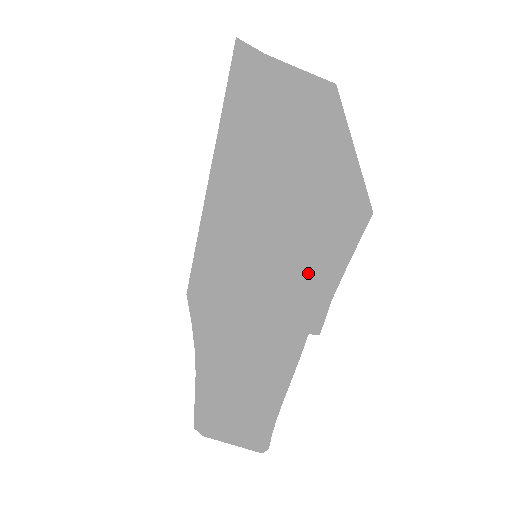
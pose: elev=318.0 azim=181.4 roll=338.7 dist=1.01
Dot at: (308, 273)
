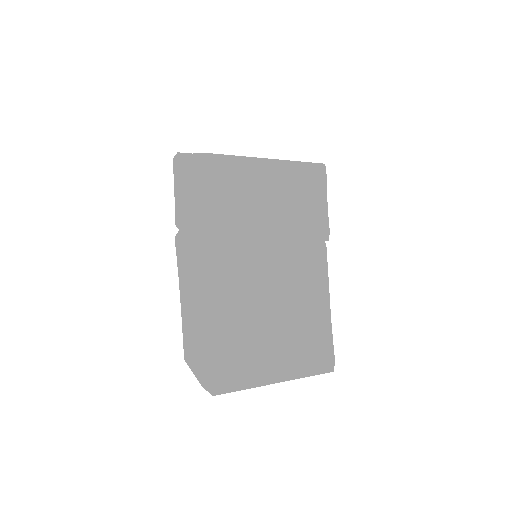
Dot at: (189, 190)
